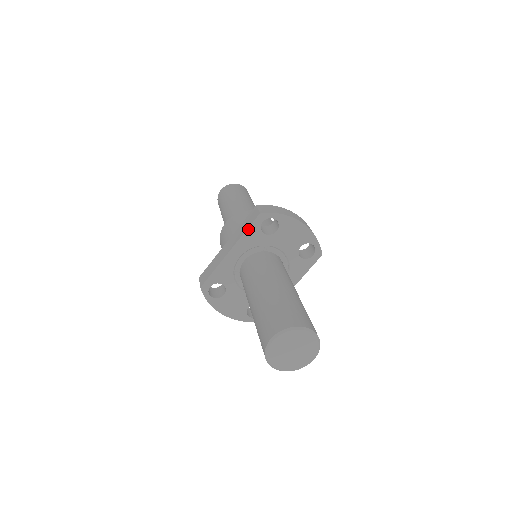
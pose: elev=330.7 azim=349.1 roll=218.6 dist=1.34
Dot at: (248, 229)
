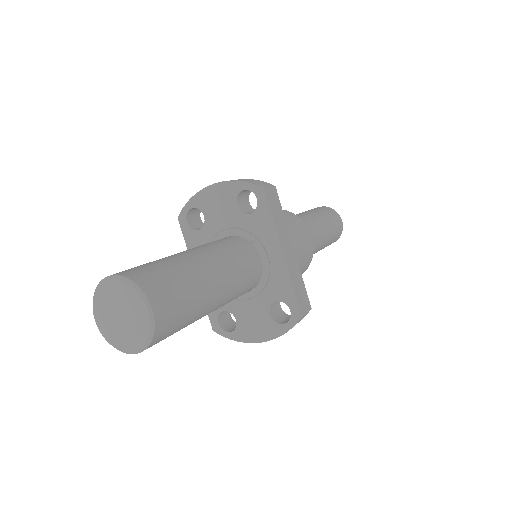
Dot at: (186, 241)
